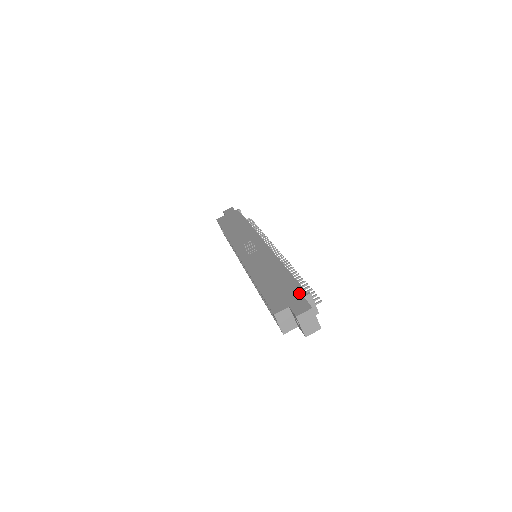
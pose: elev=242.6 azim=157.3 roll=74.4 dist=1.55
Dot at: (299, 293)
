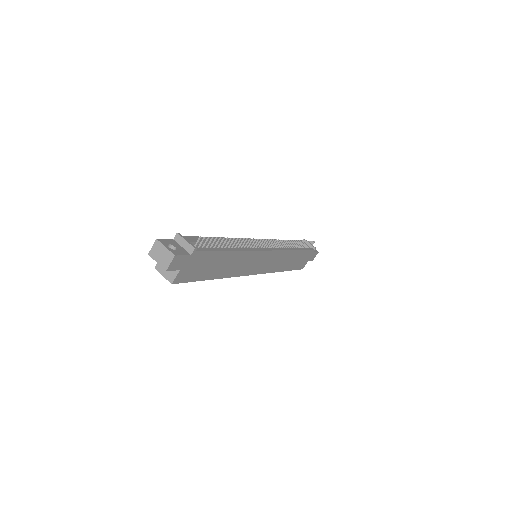
Dot at: occluded
